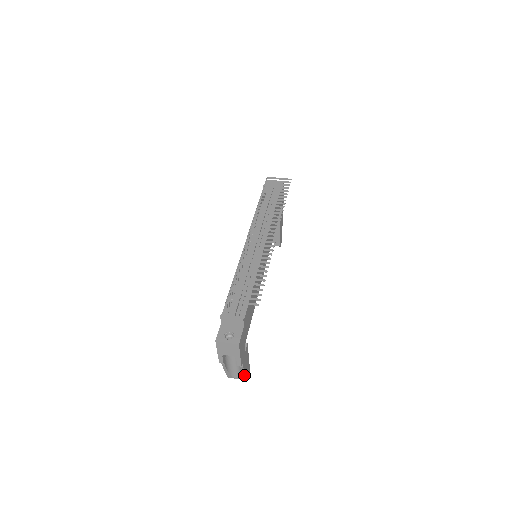
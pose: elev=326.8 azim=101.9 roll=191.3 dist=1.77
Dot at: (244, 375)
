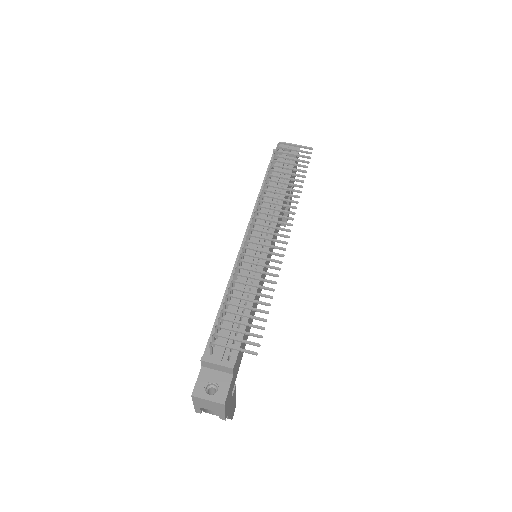
Dot at: occluded
